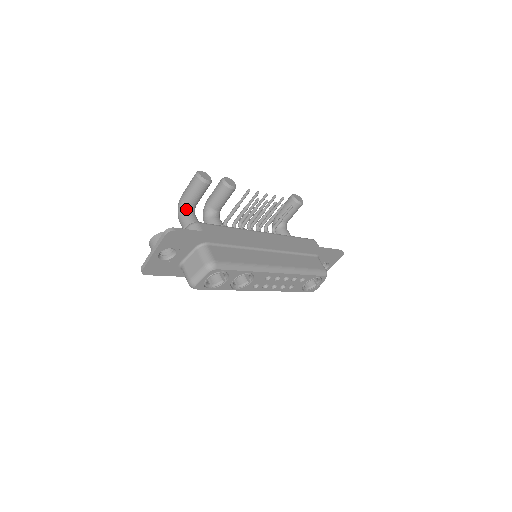
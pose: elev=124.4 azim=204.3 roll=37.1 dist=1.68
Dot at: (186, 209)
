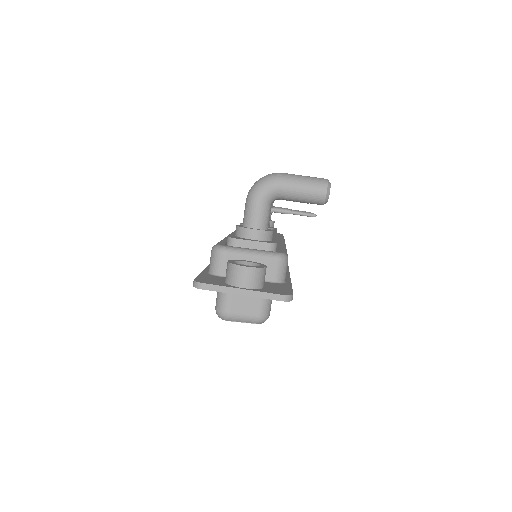
Dot at: (272, 199)
